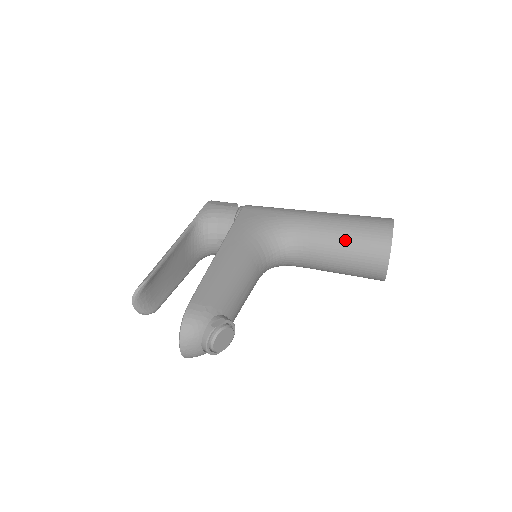
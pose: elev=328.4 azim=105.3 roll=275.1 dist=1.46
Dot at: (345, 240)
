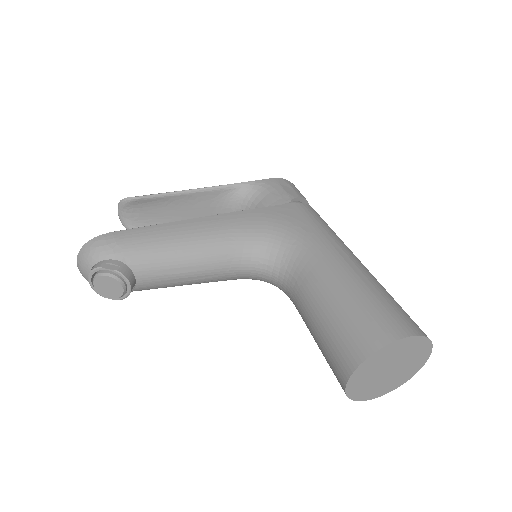
Dot at: (332, 307)
